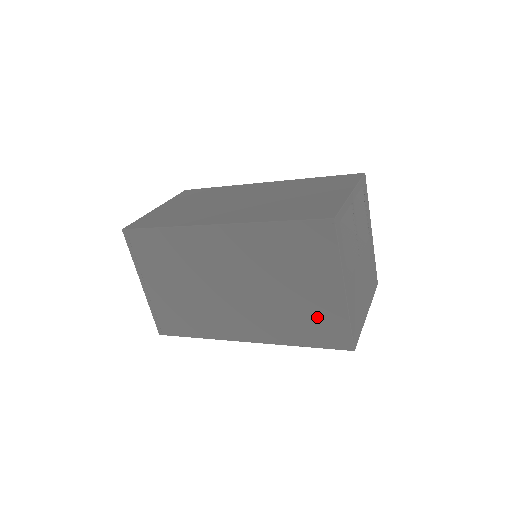
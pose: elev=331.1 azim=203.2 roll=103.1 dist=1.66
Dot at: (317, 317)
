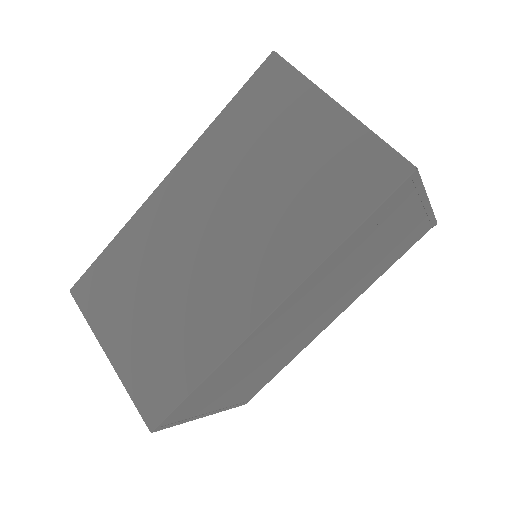
Dot at: (402, 242)
